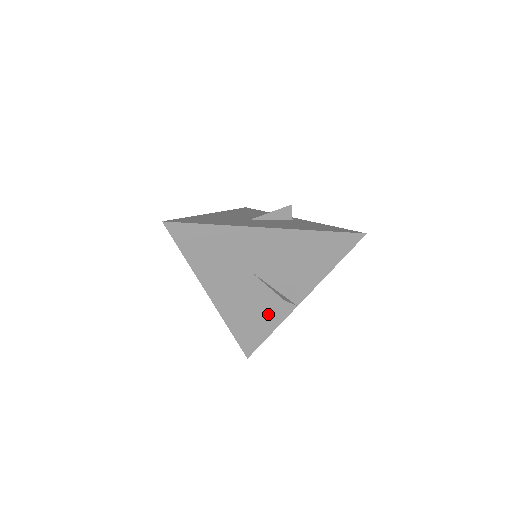
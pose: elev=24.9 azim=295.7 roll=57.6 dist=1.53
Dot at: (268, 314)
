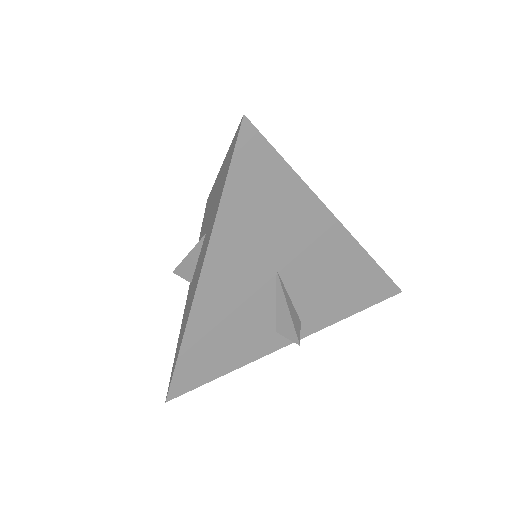
Dot at: (244, 343)
